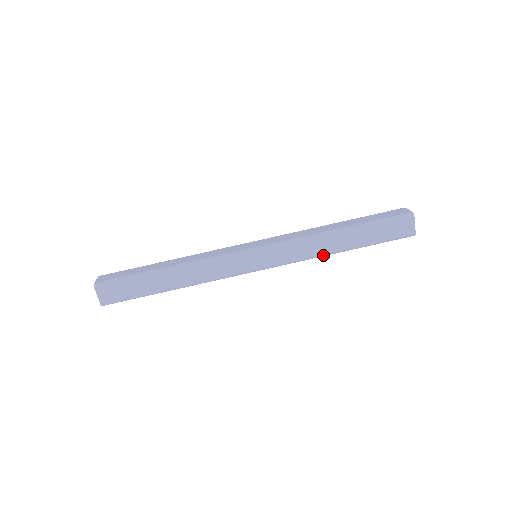
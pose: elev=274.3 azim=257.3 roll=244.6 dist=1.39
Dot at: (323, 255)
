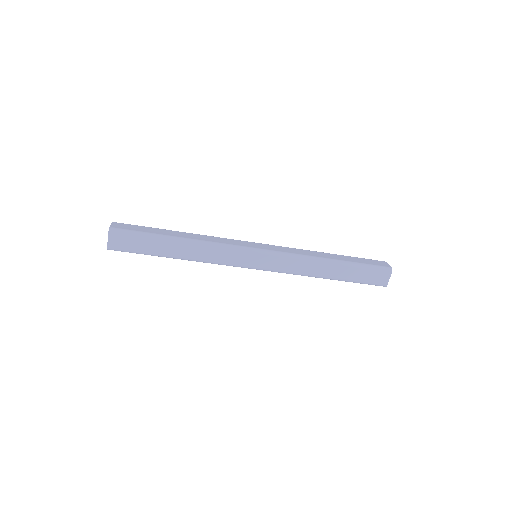
Dot at: occluded
